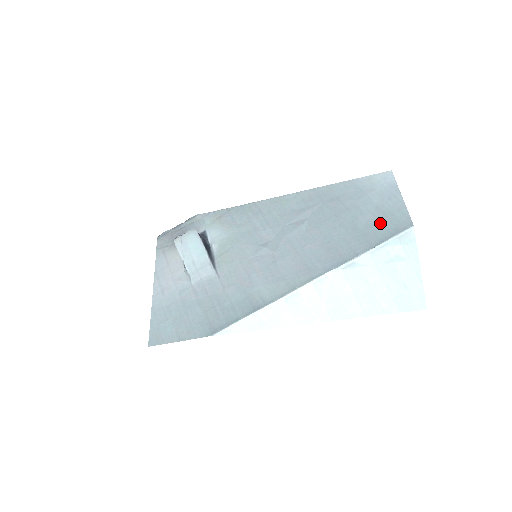
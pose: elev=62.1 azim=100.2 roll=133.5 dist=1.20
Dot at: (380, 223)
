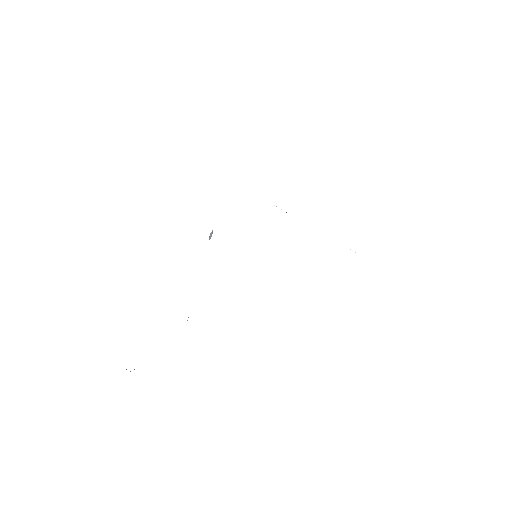
Dot at: occluded
